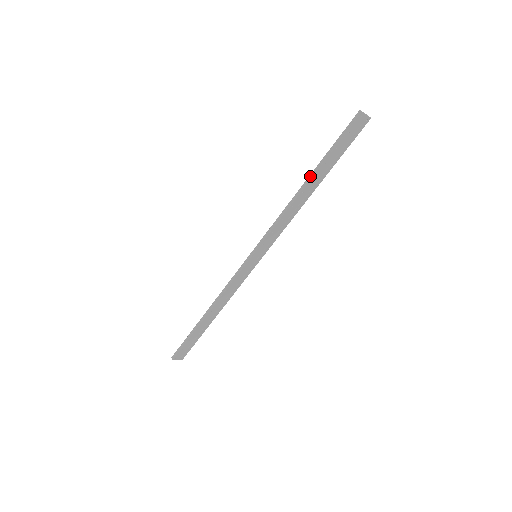
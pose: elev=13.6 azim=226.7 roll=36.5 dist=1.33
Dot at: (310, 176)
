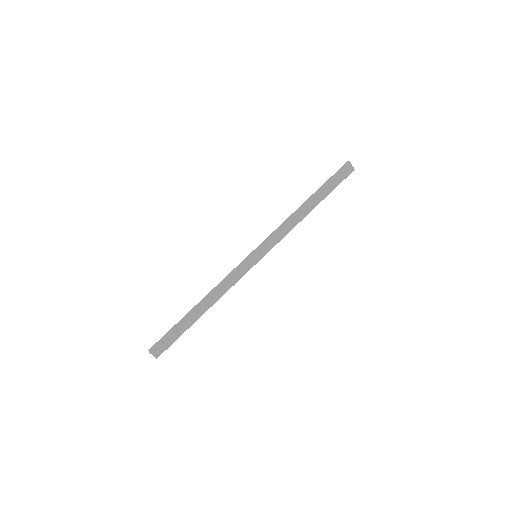
Dot at: (310, 198)
